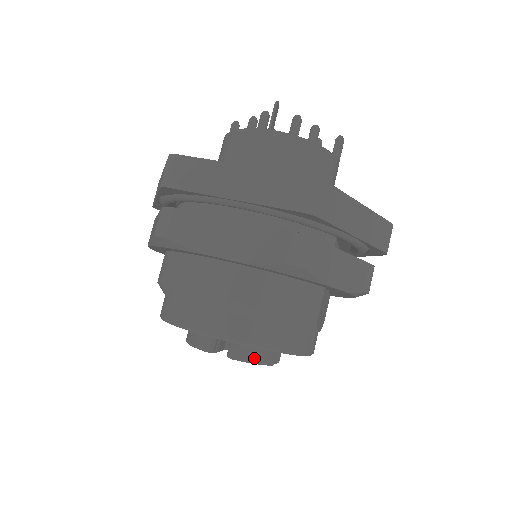
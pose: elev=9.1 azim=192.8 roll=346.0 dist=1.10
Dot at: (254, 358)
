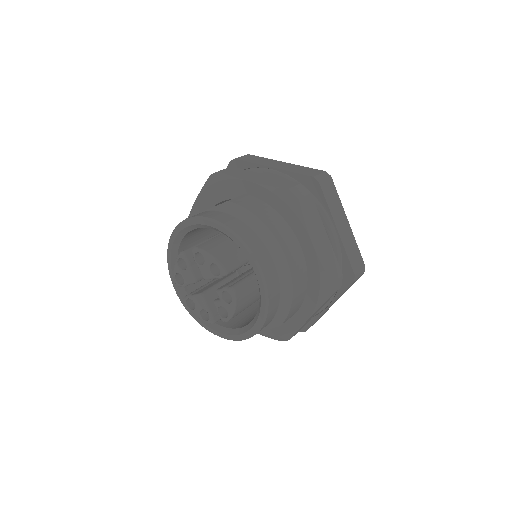
Dot at: (238, 306)
